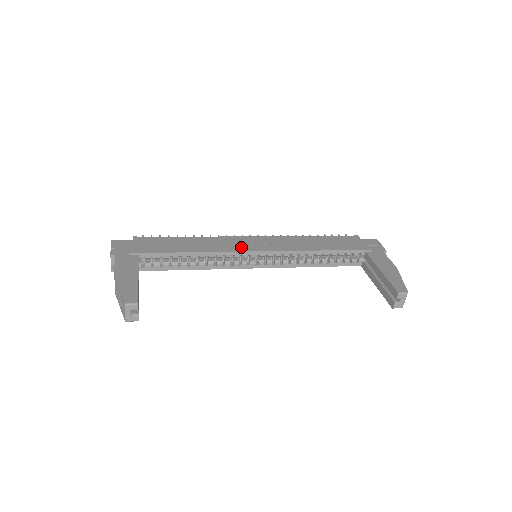
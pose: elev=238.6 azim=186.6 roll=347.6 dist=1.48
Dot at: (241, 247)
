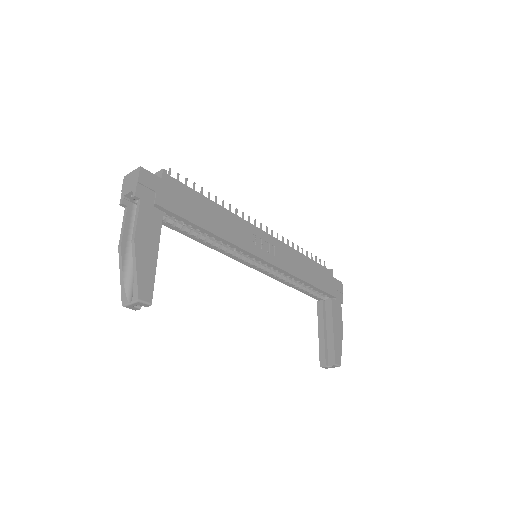
Dot at: (253, 246)
